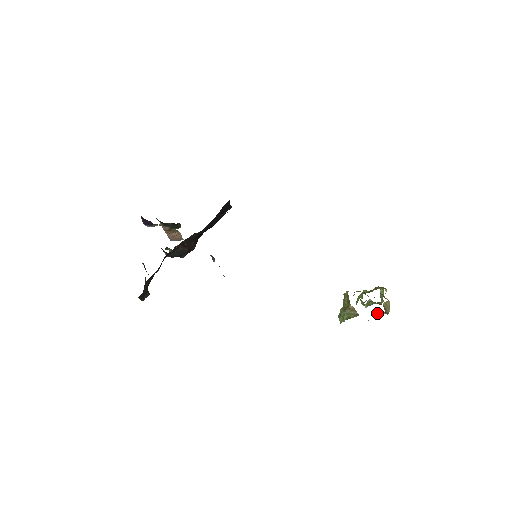
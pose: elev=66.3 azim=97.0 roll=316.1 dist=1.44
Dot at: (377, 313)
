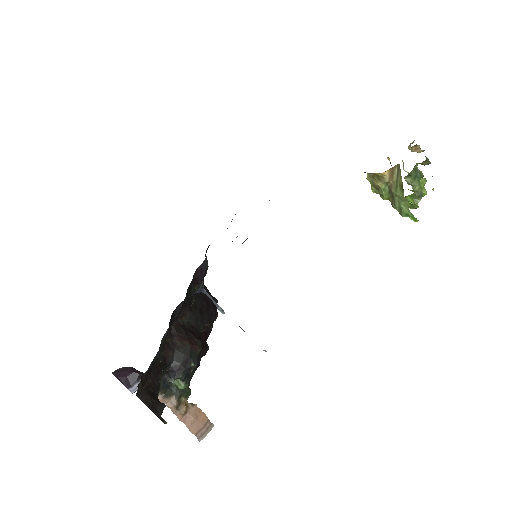
Dot at: occluded
